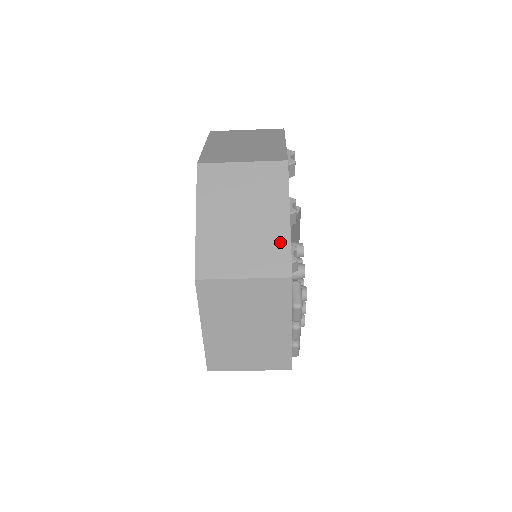
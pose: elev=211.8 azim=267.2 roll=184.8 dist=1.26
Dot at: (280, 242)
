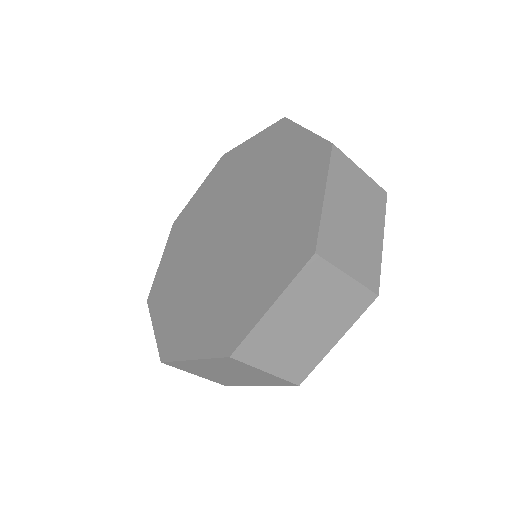
Dot at: (375, 259)
